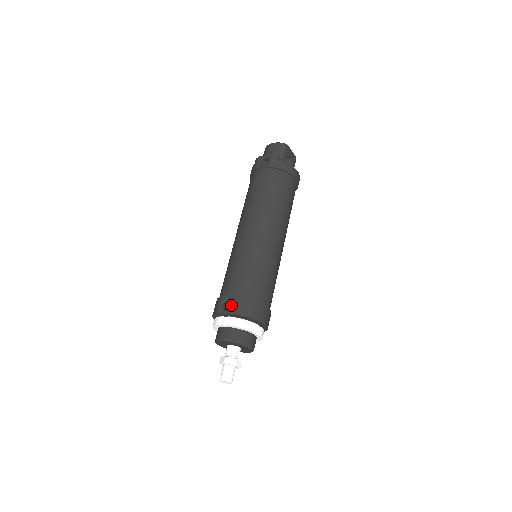
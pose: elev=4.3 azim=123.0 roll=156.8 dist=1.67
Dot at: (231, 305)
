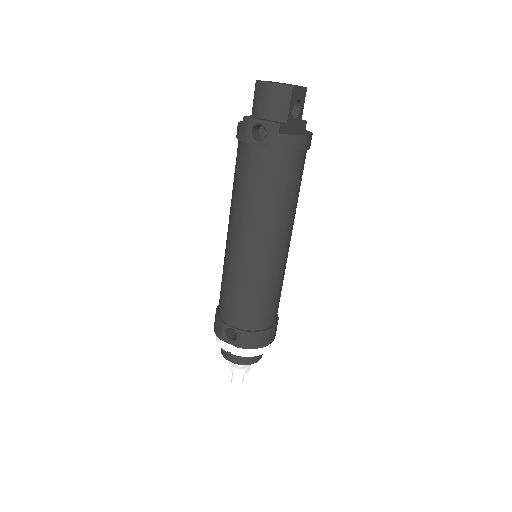
Dot at: occluded
